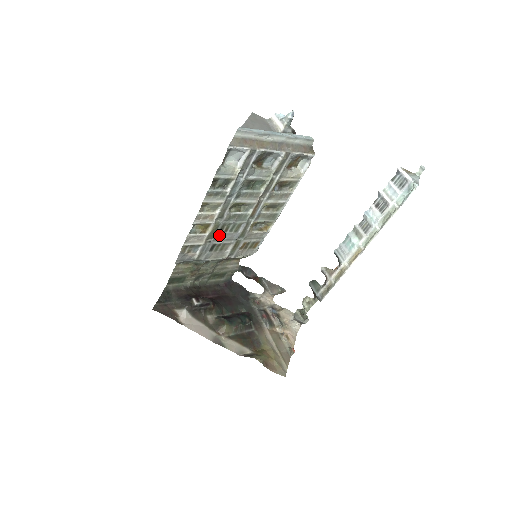
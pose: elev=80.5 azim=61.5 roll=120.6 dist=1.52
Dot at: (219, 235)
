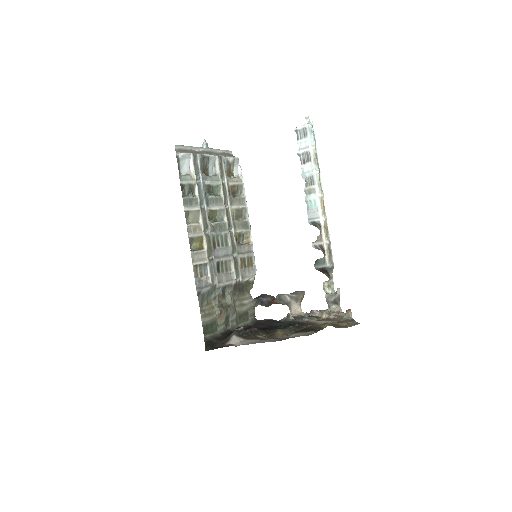
Dot at: (216, 251)
